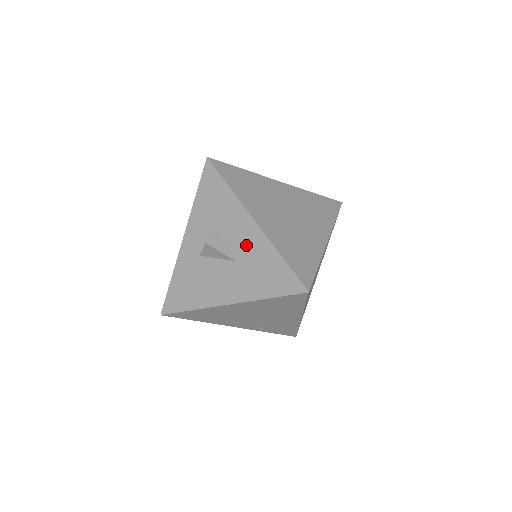
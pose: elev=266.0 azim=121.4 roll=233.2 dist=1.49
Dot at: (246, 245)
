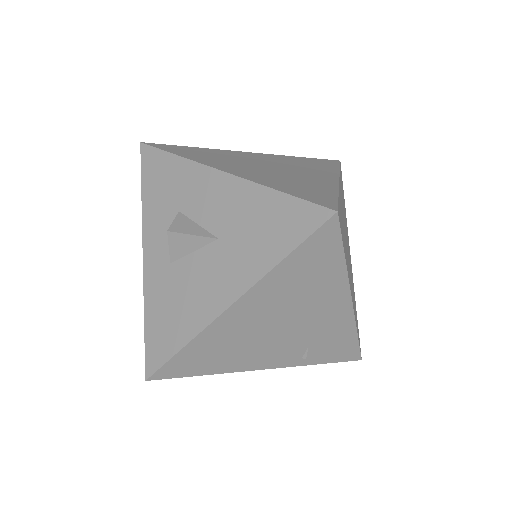
Dot at: (224, 209)
